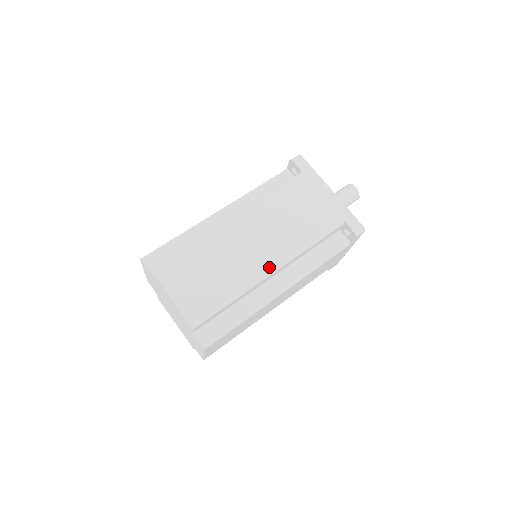
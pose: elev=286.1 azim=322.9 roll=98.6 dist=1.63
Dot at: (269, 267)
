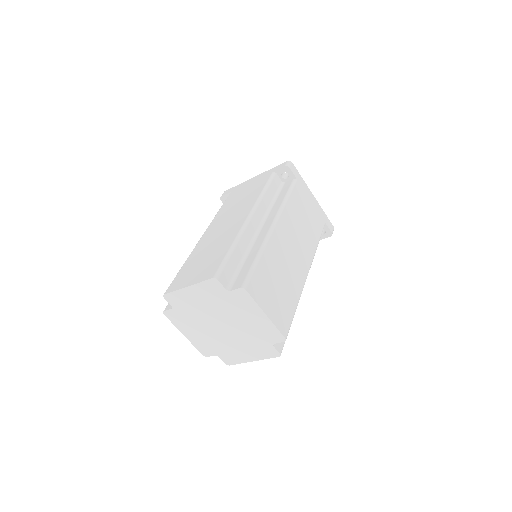
Dot at: (306, 271)
